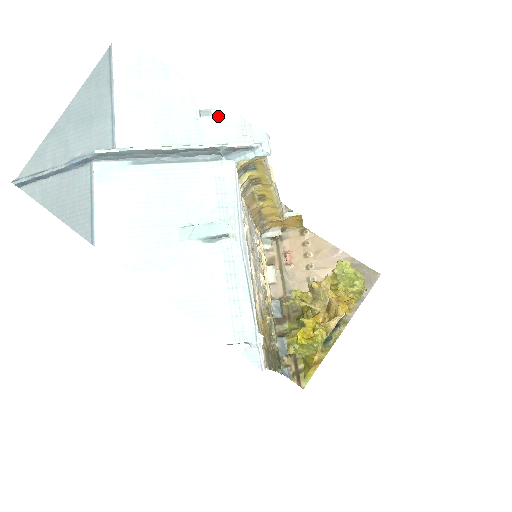
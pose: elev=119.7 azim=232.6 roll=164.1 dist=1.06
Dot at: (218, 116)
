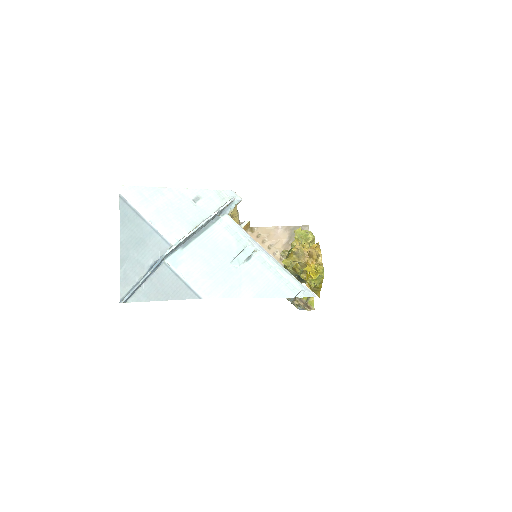
Dot at: (203, 197)
